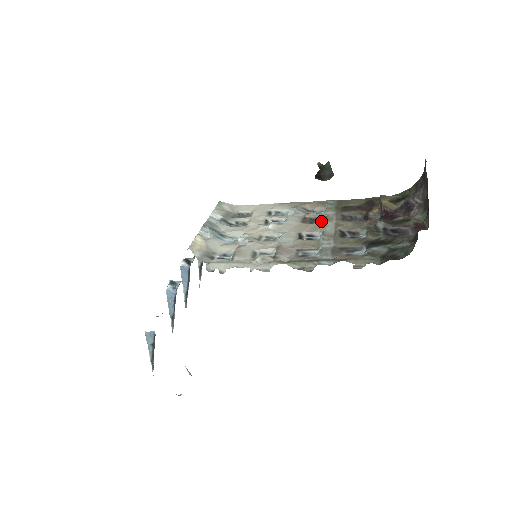
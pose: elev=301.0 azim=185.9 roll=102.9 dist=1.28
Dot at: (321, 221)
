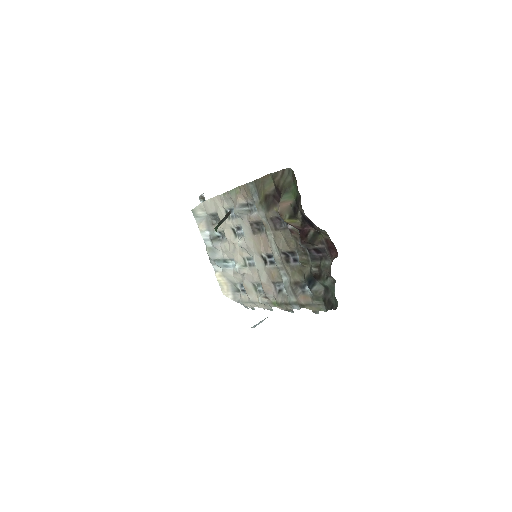
Dot at: (263, 225)
